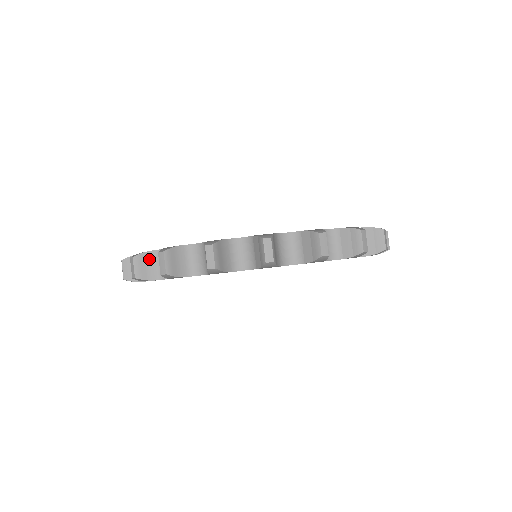
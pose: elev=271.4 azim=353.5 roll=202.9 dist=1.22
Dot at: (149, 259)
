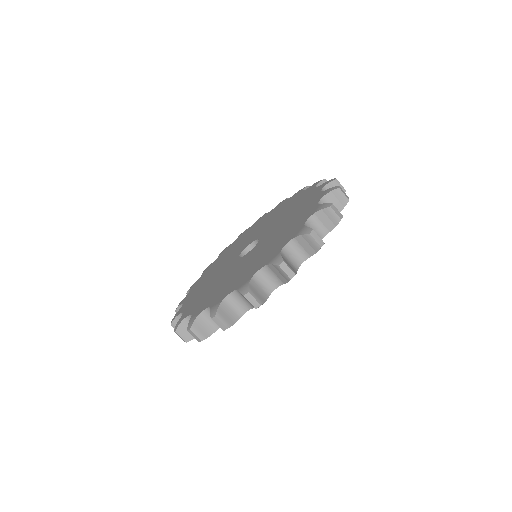
Dot at: (254, 287)
